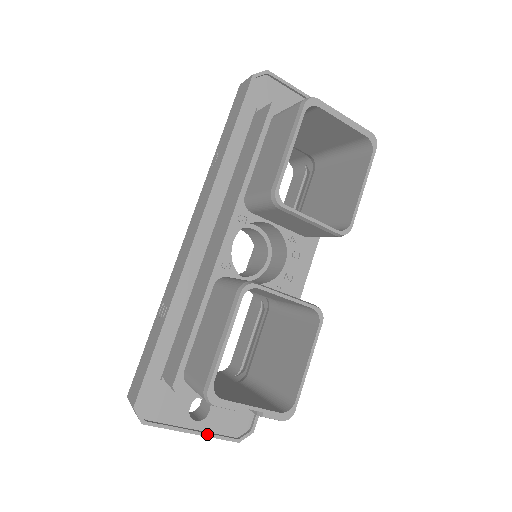
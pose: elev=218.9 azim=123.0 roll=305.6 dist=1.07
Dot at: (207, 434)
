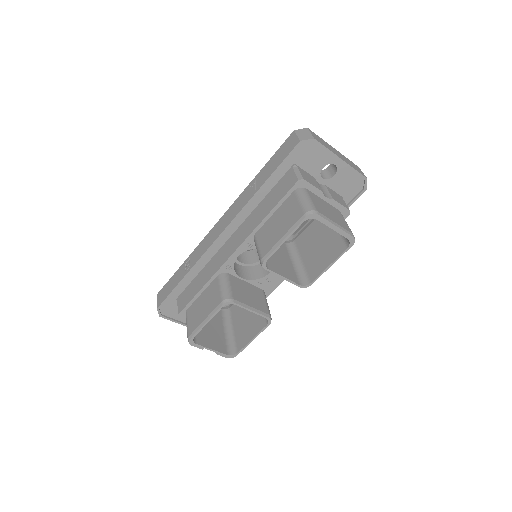
Dot at: occluded
